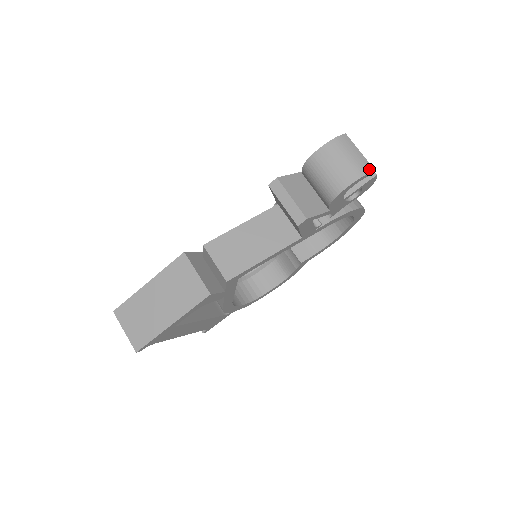
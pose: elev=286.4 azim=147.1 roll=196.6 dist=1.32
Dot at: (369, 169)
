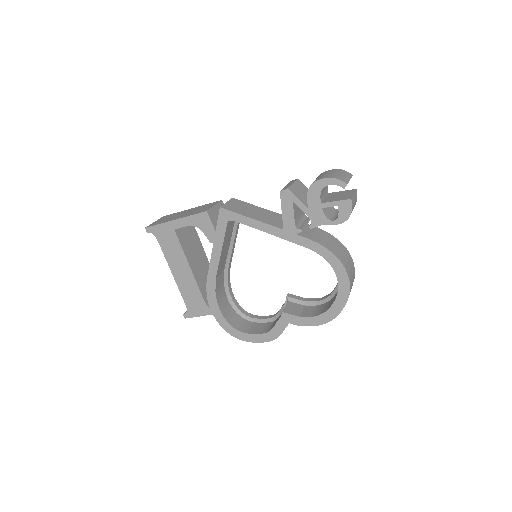
Dot at: (344, 181)
